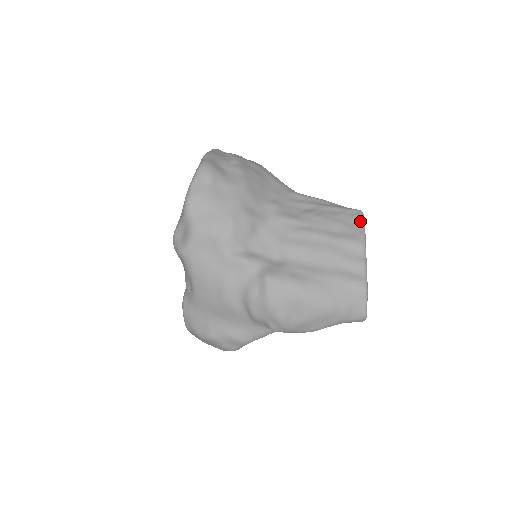
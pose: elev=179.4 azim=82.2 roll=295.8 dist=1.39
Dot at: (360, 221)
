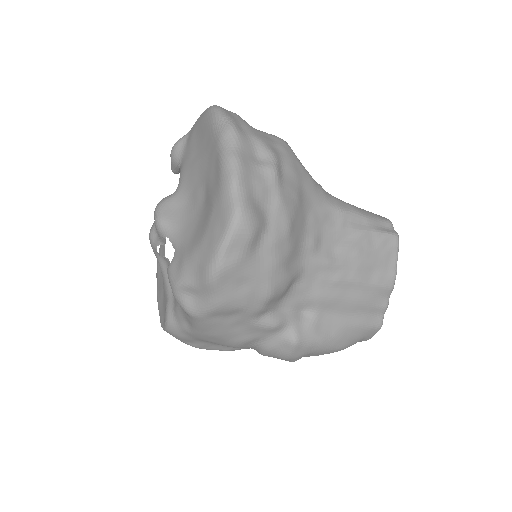
Dot at: (396, 254)
